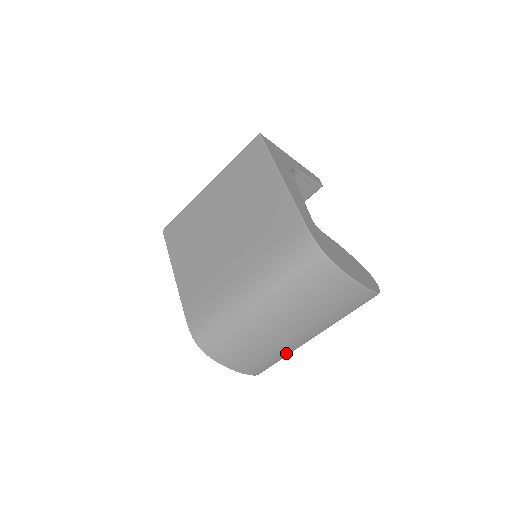
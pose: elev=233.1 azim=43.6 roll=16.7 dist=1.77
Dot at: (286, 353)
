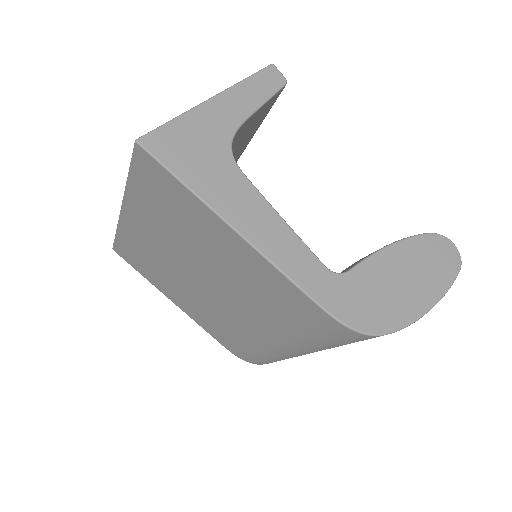
Dot at: occluded
